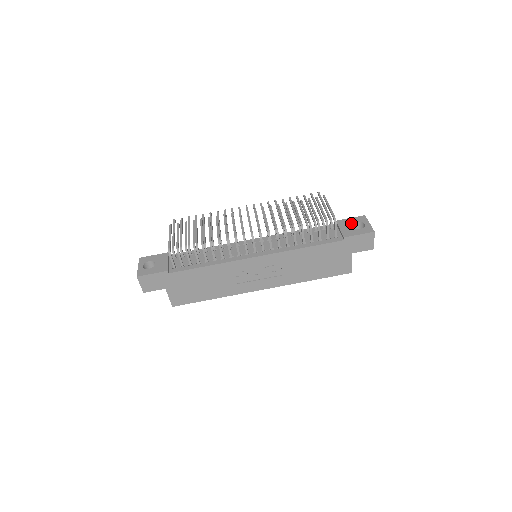
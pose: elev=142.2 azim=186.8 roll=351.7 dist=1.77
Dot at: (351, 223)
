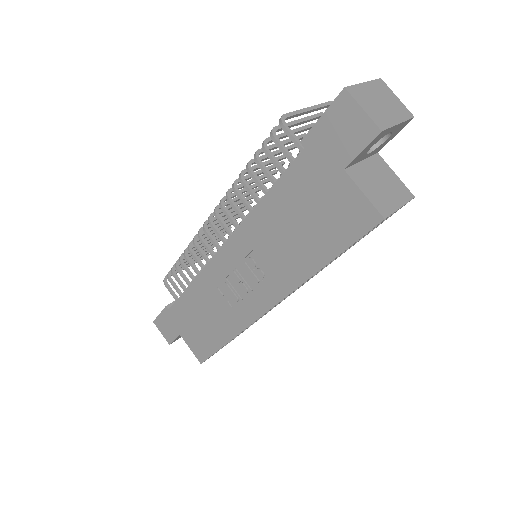
Dot at: occluded
